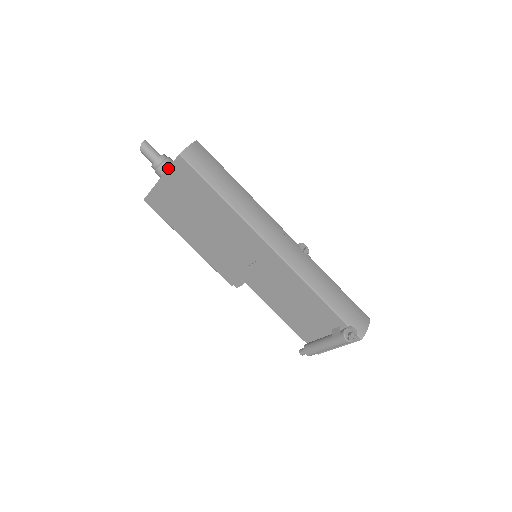
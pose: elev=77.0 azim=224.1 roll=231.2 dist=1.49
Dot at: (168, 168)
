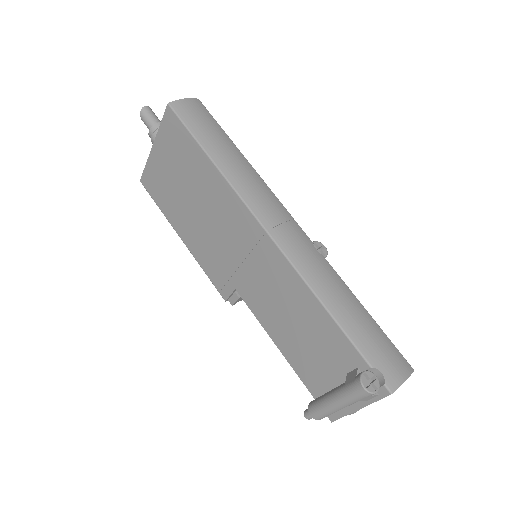
Dot at: (159, 128)
